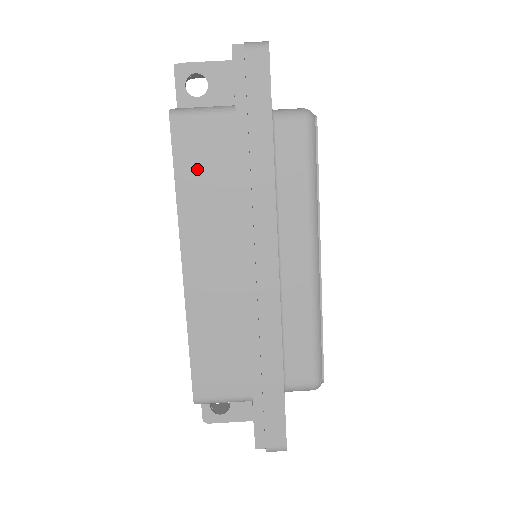
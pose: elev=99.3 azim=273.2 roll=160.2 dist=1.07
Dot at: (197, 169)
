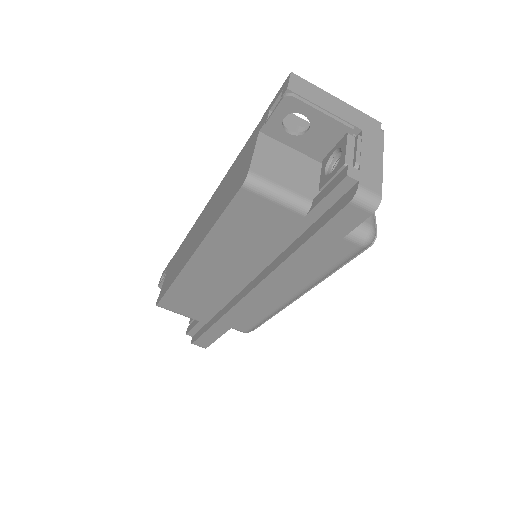
Dot at: (242, 225)
